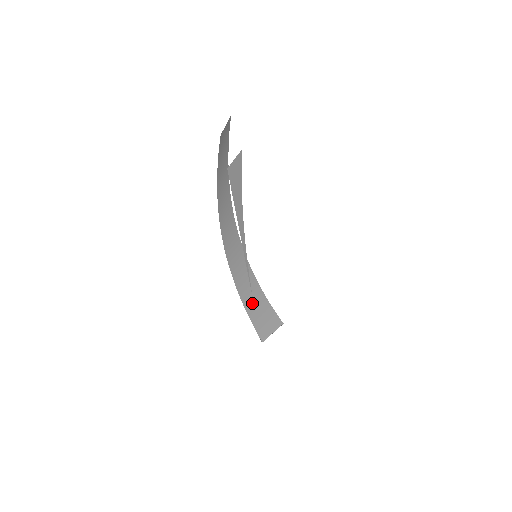
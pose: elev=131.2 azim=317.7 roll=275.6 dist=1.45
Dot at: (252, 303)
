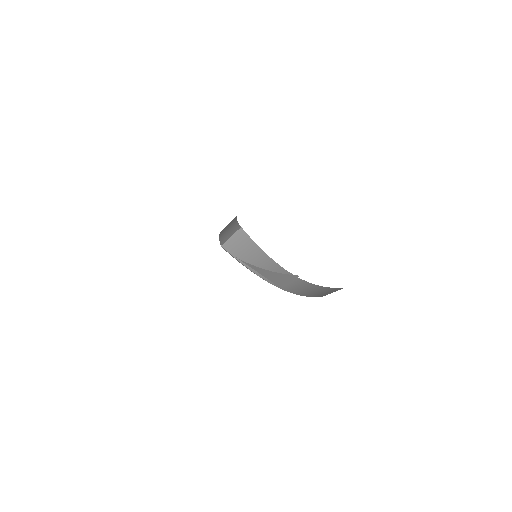
Dot at: (225, 231)
